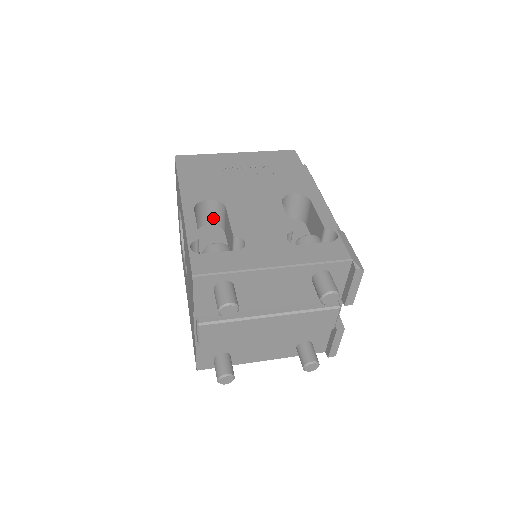
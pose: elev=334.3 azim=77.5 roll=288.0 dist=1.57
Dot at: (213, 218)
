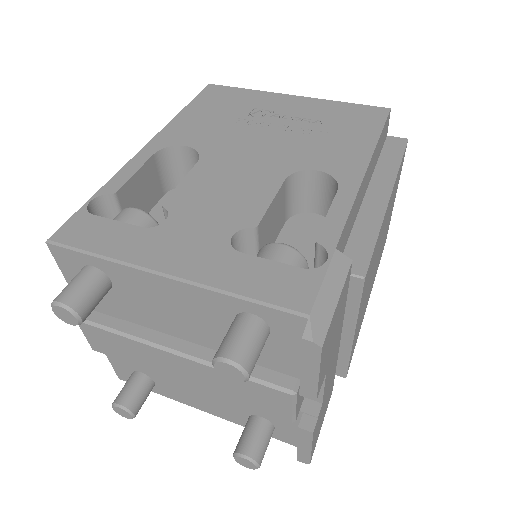
Dot at: occluded
